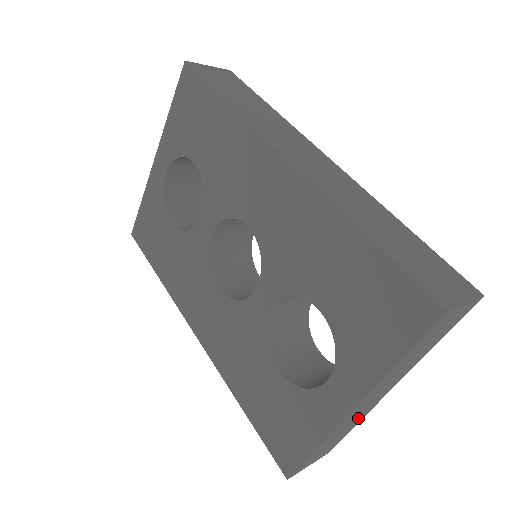
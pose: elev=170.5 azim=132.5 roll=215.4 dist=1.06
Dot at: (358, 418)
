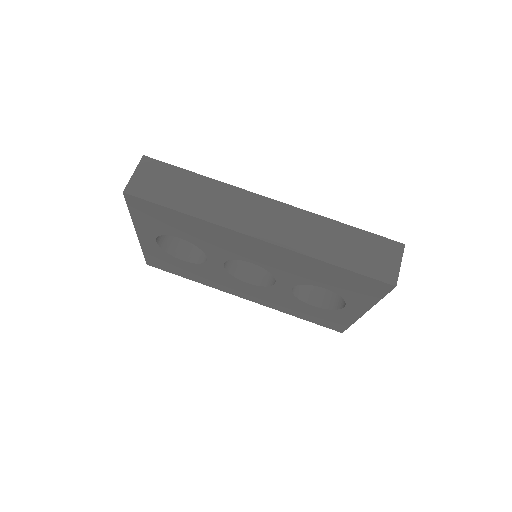
Dot at: occluded
